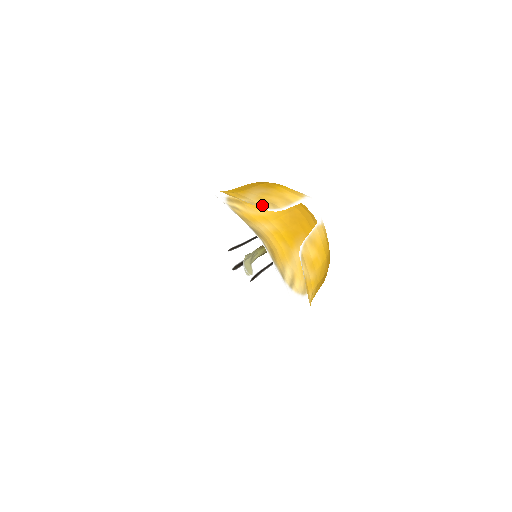
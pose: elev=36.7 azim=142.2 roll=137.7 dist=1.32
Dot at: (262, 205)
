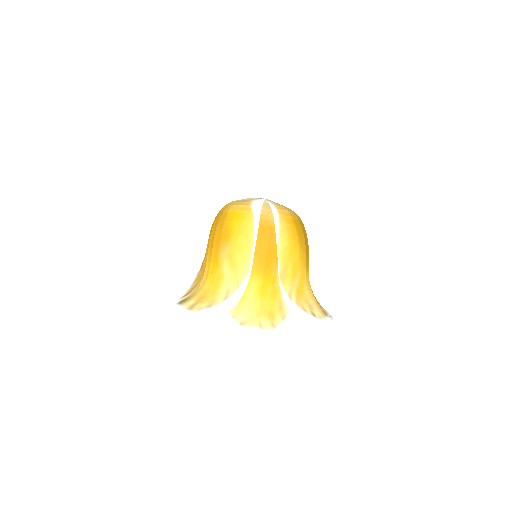
Dot at: (238, 278)
